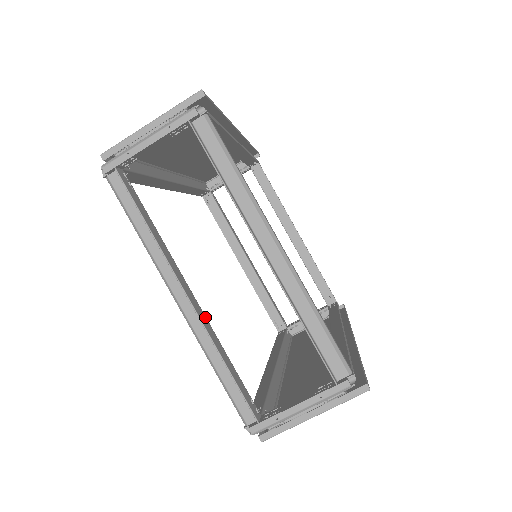
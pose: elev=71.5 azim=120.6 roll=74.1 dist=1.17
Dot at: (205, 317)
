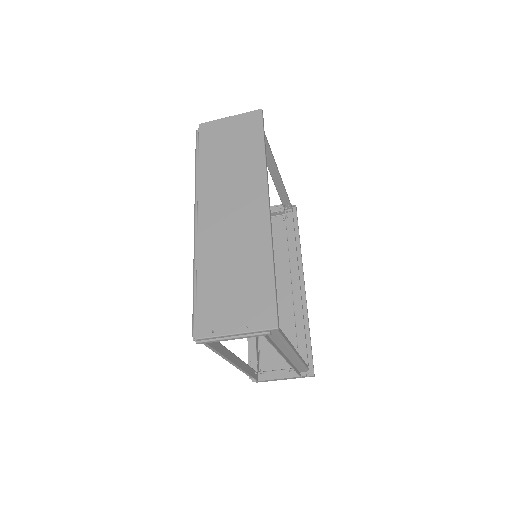
Dot at: (241, 360)
